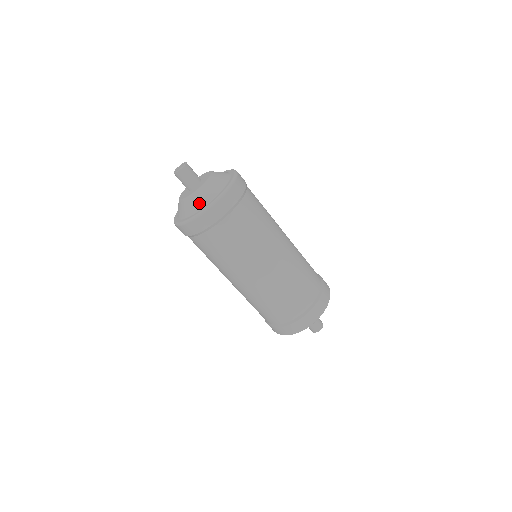
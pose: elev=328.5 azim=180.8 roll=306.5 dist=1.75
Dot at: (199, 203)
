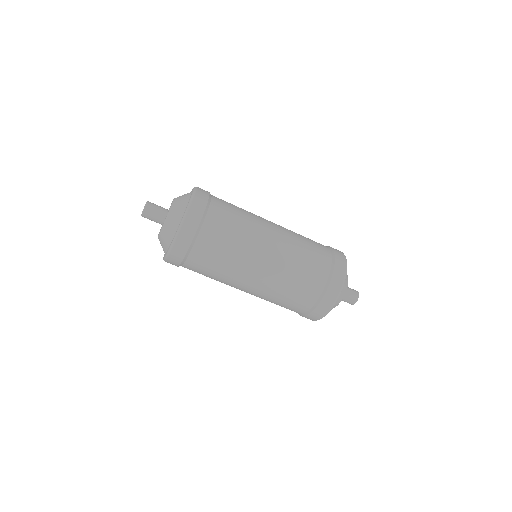
Dot at: (175, 221)
